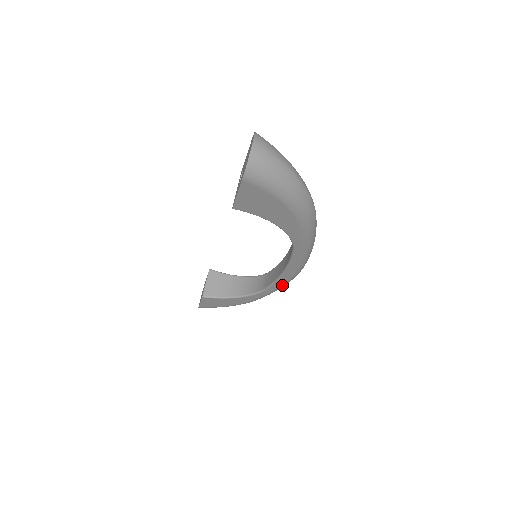
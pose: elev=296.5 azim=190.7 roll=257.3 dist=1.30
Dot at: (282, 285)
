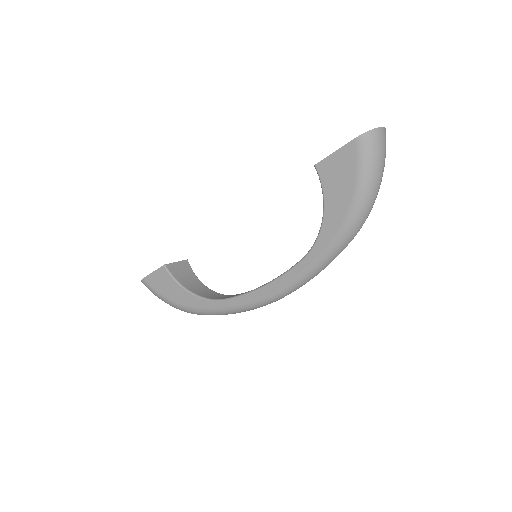
Dot at: (243, 305)
